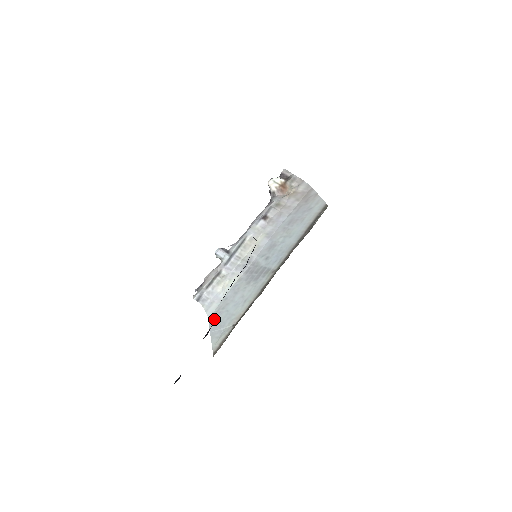
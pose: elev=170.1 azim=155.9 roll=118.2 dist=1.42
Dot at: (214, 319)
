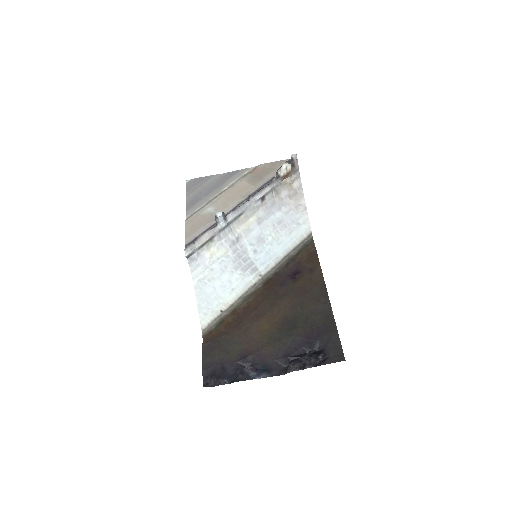
Dot at: (200, 288)
